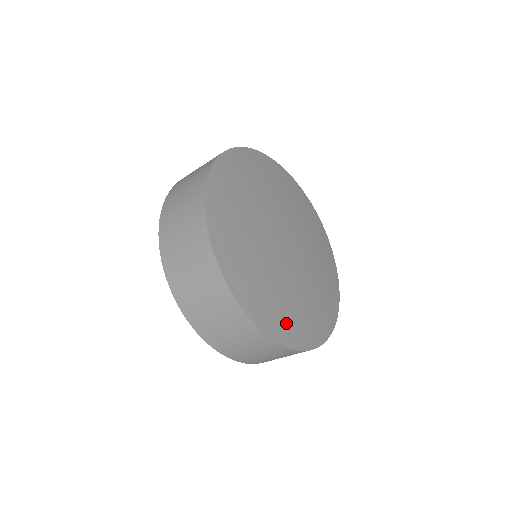
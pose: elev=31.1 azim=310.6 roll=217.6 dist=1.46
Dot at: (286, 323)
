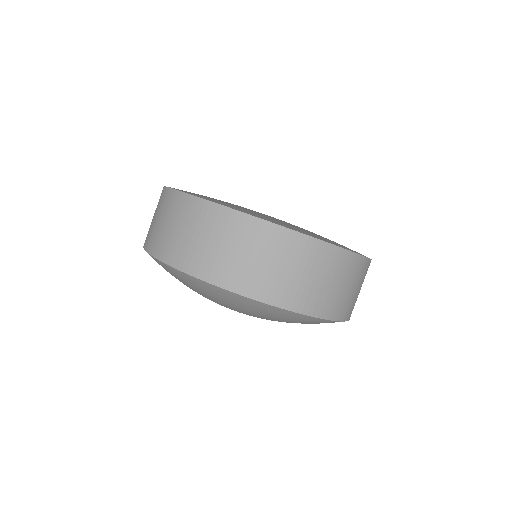
Dot at: (245, 210)
